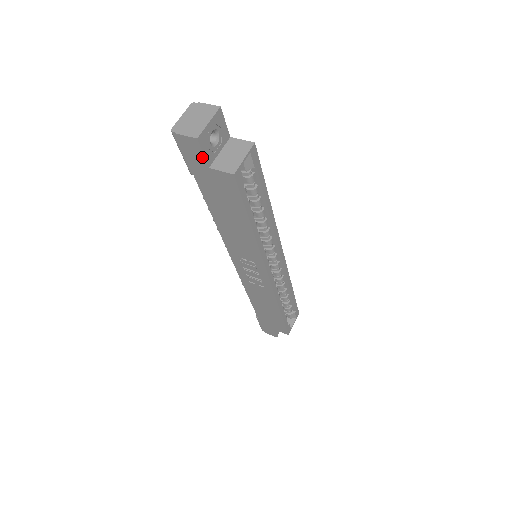
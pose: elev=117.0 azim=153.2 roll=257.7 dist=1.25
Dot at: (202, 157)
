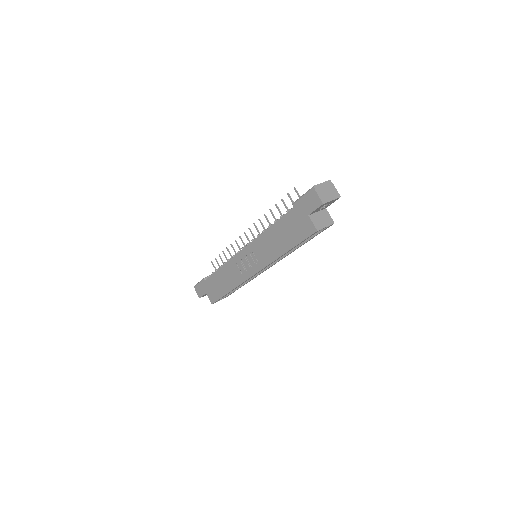
Dot at: (313, 209)
